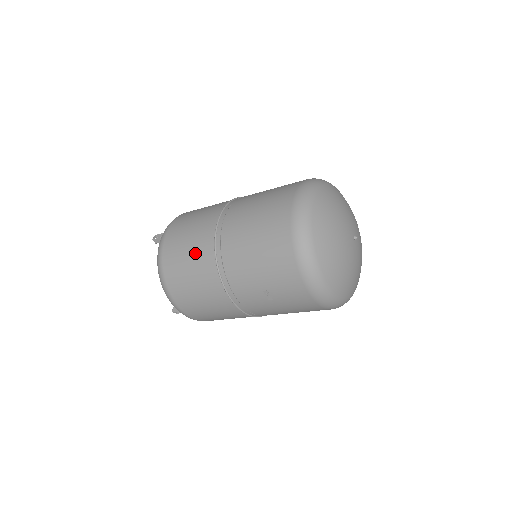
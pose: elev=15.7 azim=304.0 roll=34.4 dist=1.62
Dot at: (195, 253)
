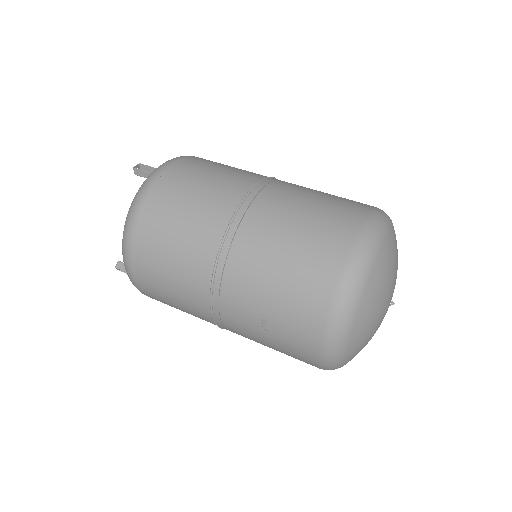
Dot at: (193, 225)
